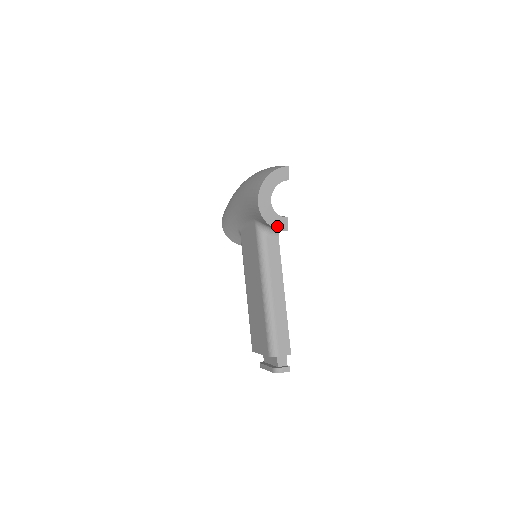
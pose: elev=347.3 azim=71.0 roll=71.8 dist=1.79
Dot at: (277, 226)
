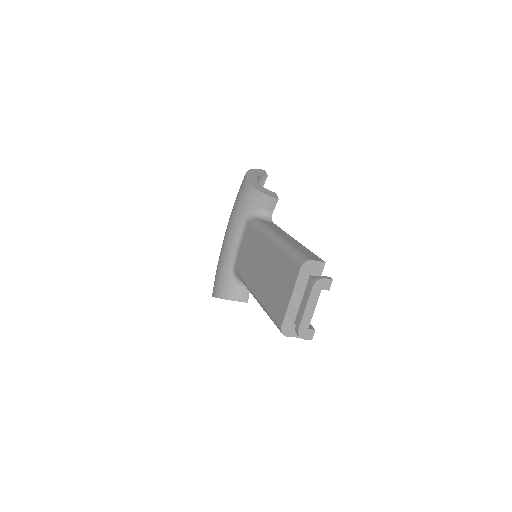
Dot at: (268, 195)
